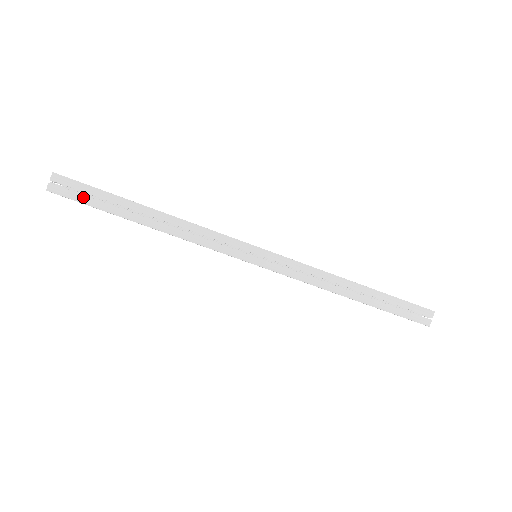
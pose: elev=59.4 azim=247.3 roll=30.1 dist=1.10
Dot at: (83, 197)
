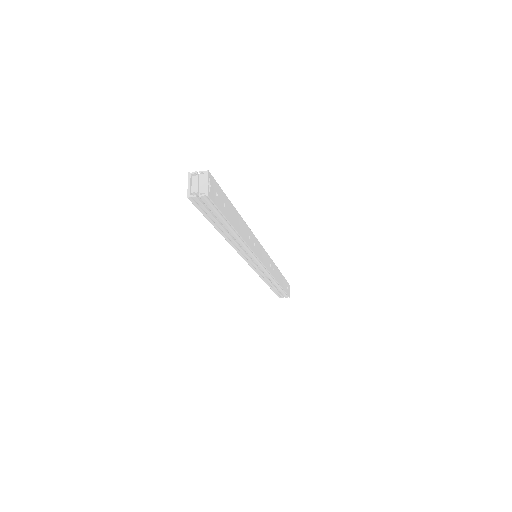
Dot at: (207, 212)
